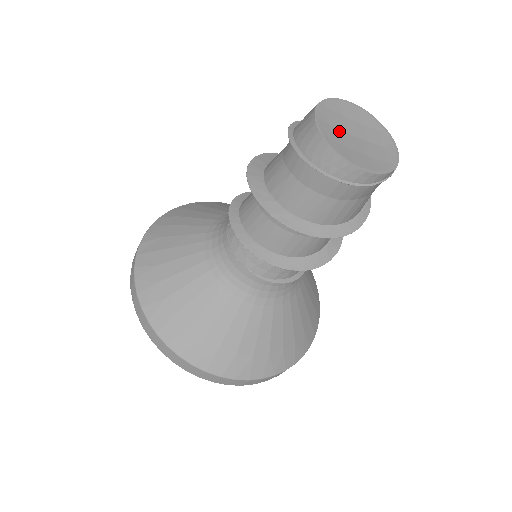
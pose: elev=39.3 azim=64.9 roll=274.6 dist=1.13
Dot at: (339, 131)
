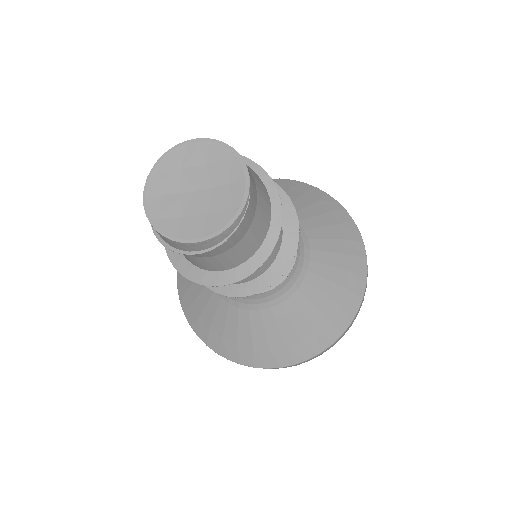
Dot at: (174, 197)
